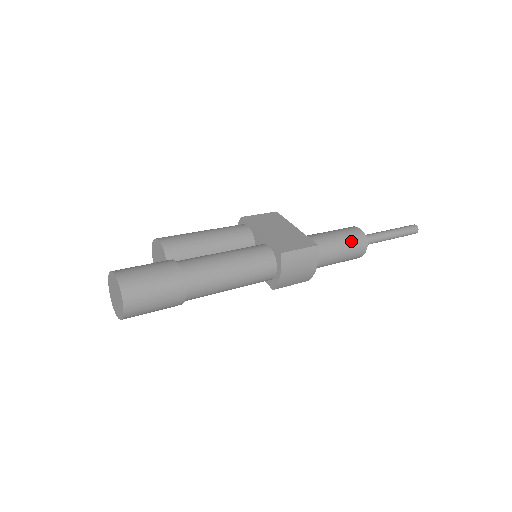
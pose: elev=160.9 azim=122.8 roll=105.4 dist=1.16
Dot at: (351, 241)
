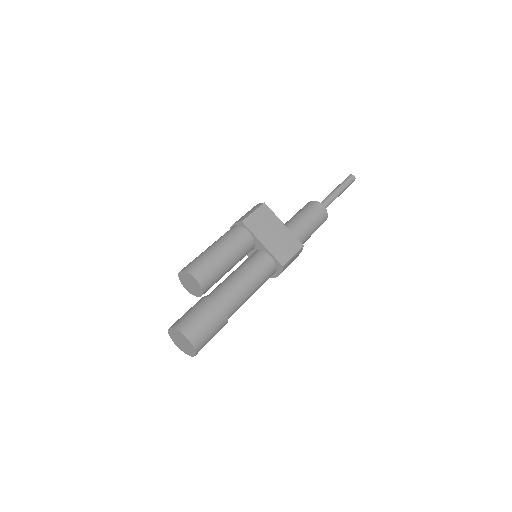
Dot at: (319, 223)
